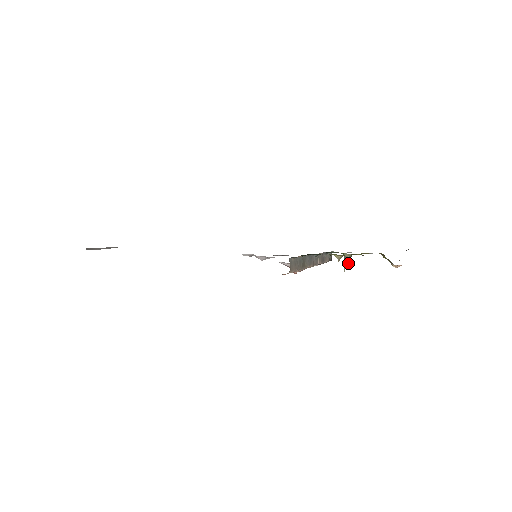
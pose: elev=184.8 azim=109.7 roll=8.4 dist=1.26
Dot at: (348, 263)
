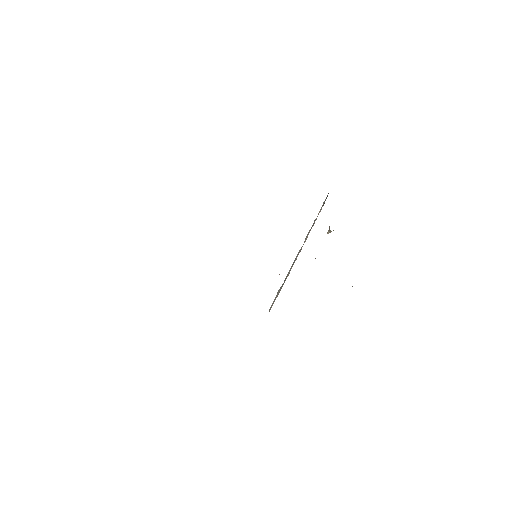
Dot at: occluded
